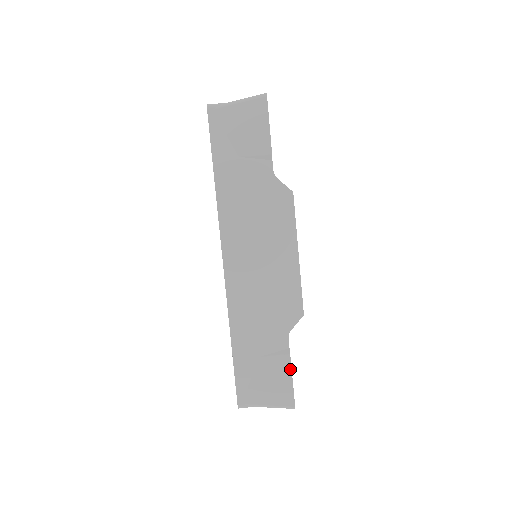
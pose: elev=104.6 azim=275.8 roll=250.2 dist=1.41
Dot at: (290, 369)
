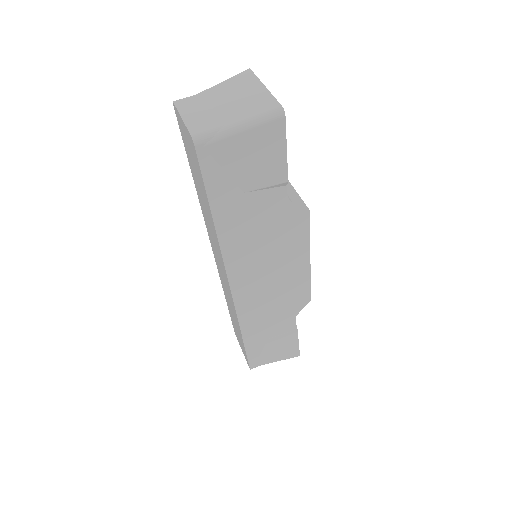
Dot at: (297, 338)
